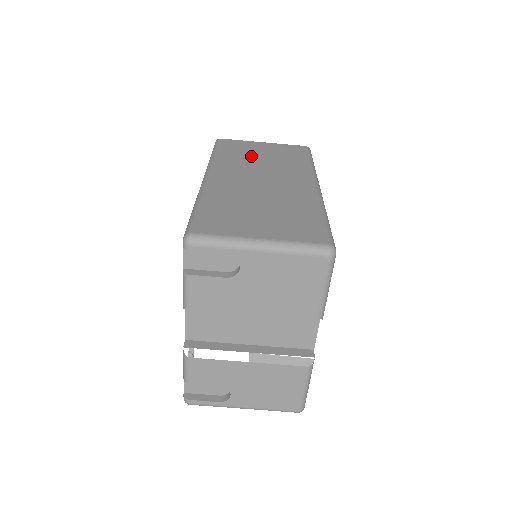
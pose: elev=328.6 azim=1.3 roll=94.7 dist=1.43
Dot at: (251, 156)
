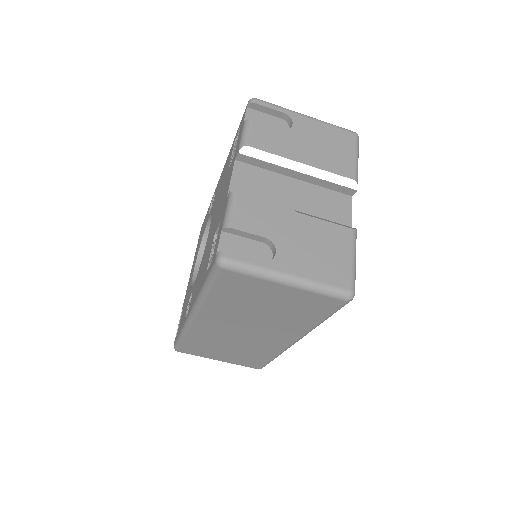
Dot at: occluded
